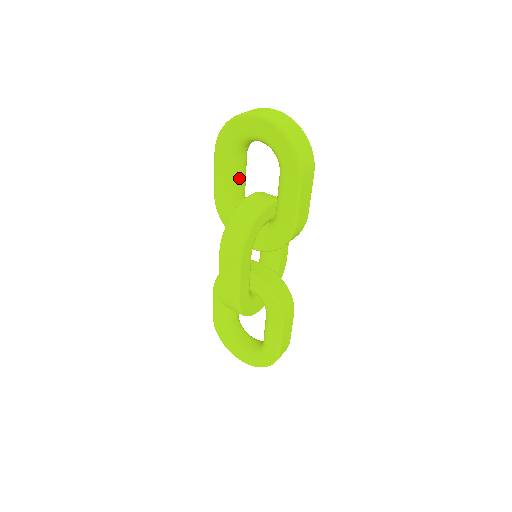
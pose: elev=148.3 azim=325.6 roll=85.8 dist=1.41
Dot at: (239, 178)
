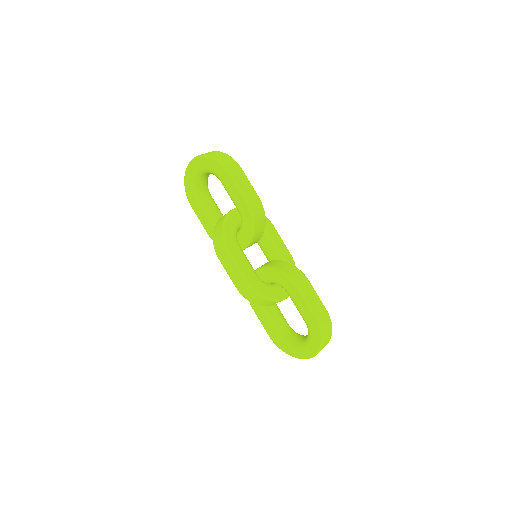
Dot at: (212, 210)
